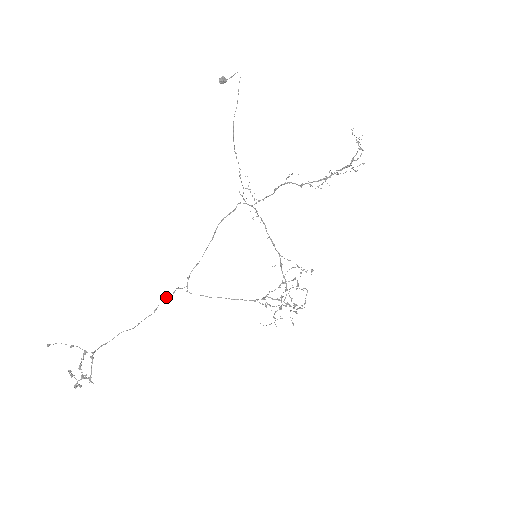
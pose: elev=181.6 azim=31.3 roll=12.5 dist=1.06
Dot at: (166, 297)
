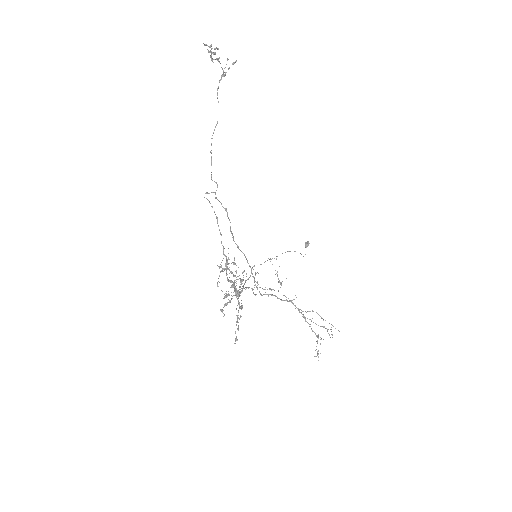
Dot at: occluded
